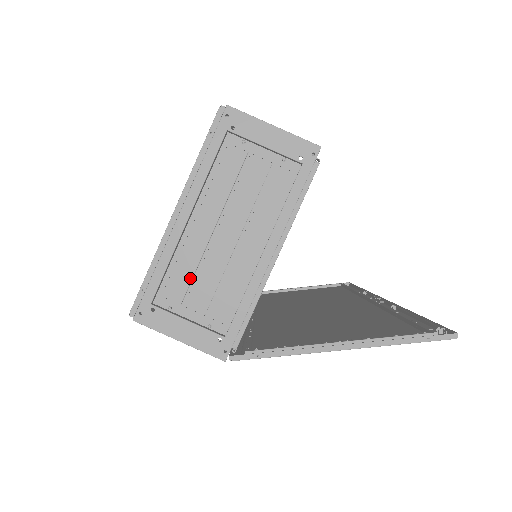
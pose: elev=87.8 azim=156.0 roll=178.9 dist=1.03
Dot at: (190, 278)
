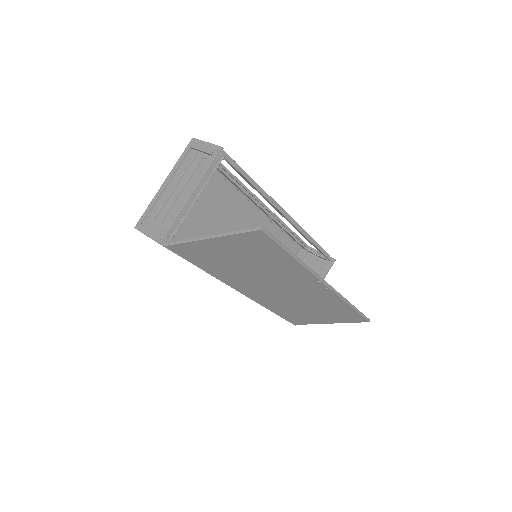
Dot at: (159, 209)
